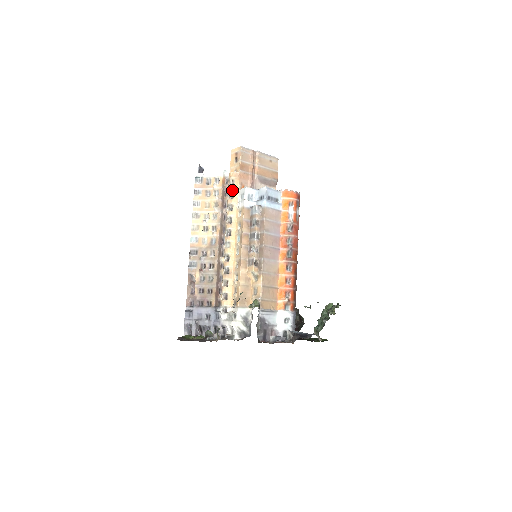
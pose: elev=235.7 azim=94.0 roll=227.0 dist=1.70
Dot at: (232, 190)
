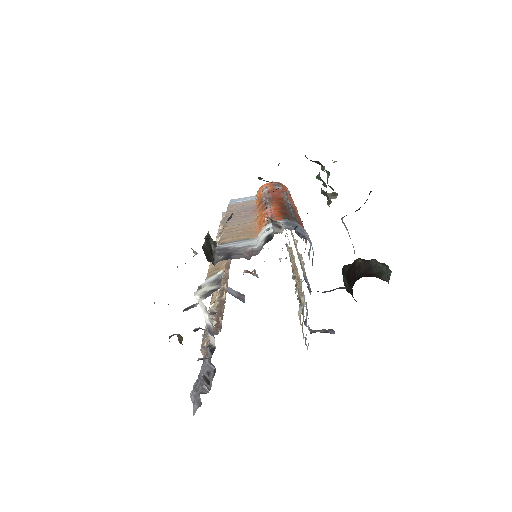
Dot at: occluded
